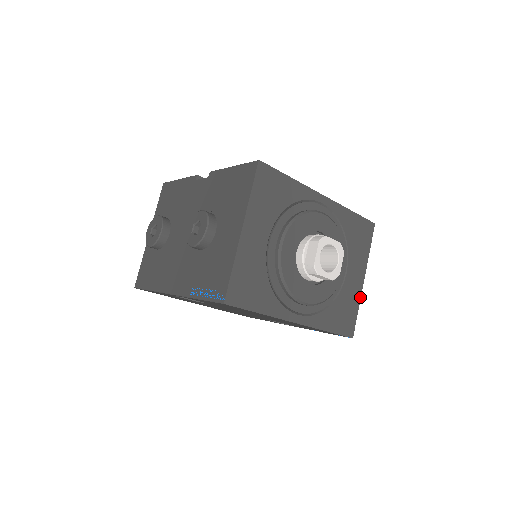
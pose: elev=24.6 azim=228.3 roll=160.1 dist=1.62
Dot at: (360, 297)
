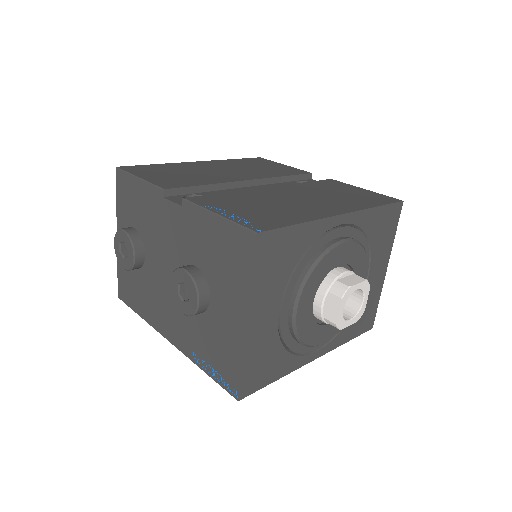
Dot at: (382, 287)
